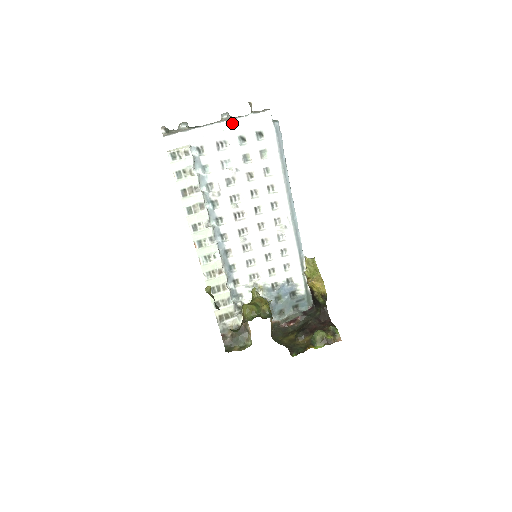
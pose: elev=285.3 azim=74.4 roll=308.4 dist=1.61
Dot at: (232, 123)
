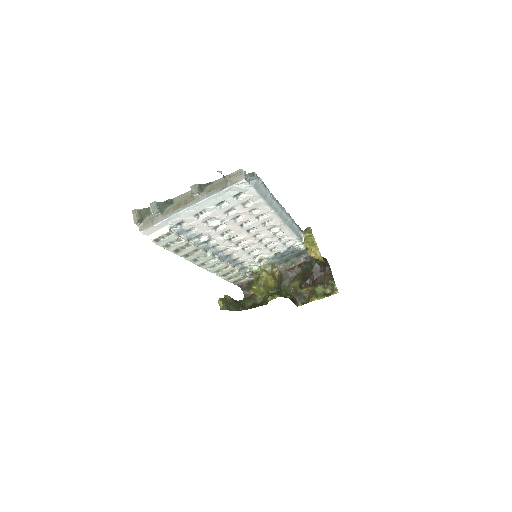
Dot at: (206, 201)
